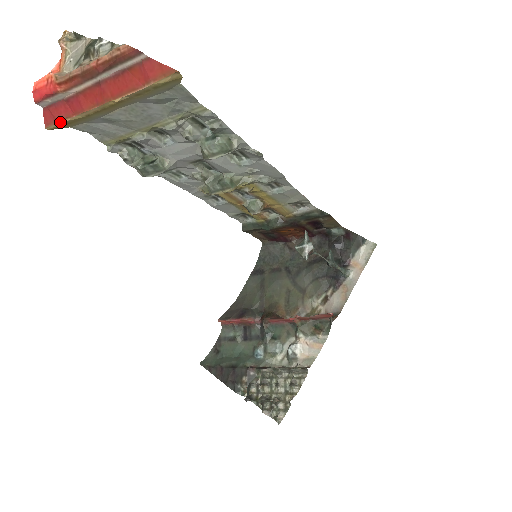
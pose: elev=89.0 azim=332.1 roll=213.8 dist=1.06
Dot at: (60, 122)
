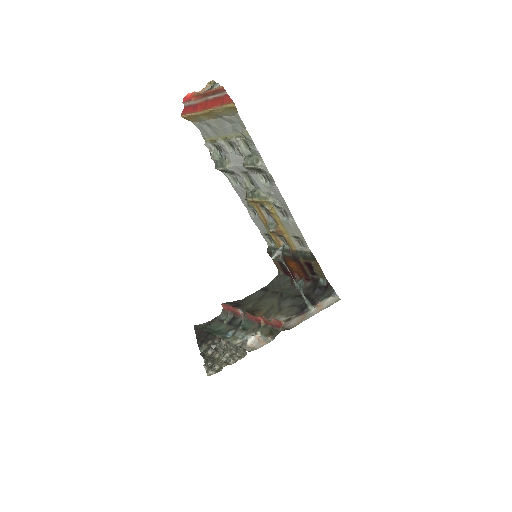
Dot at: (187, 114)
